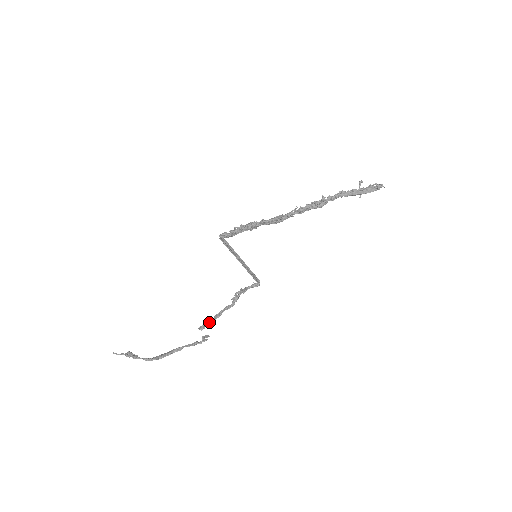
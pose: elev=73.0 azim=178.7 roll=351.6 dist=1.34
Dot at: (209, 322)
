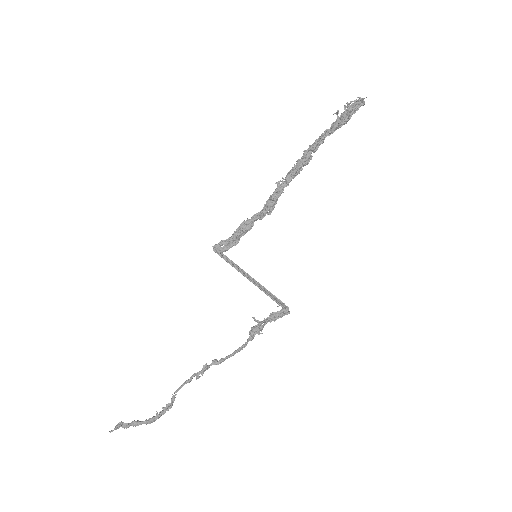
Dot at: (213, 361)
